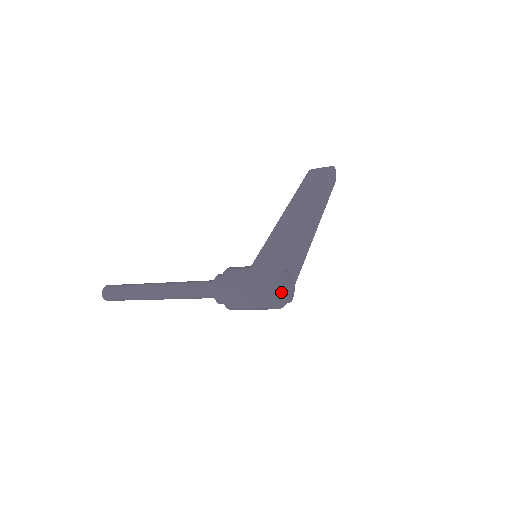
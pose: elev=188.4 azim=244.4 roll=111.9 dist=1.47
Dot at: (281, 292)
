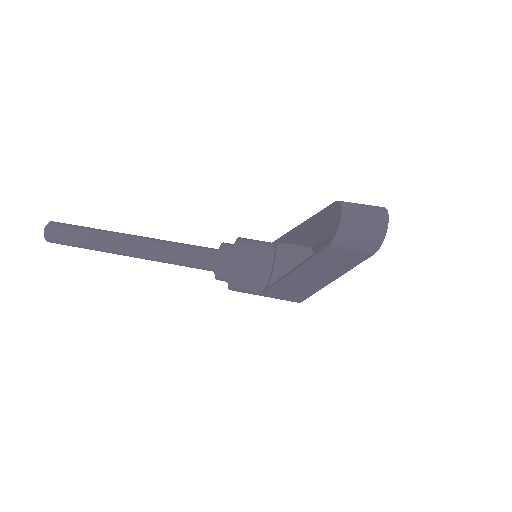
Dot at: occluded
